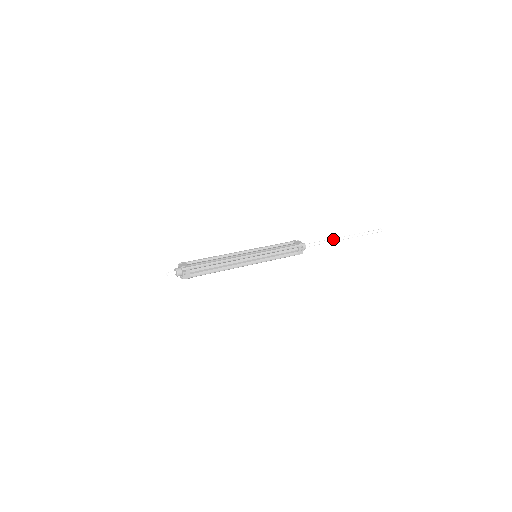
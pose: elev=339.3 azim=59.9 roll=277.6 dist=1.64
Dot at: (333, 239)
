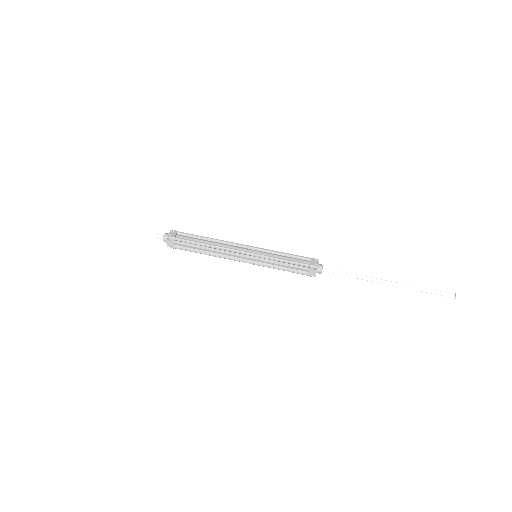
Dot at: (367, 280)
